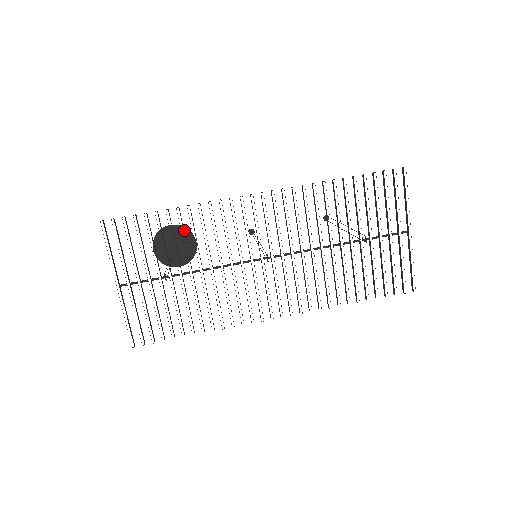
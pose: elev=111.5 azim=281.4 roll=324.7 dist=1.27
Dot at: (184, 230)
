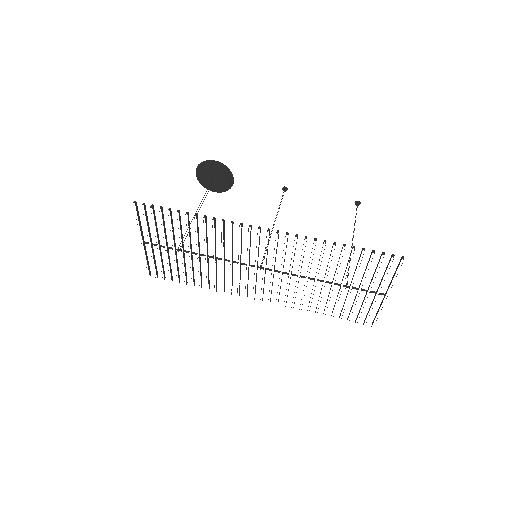
Dot at: (225, 168)
